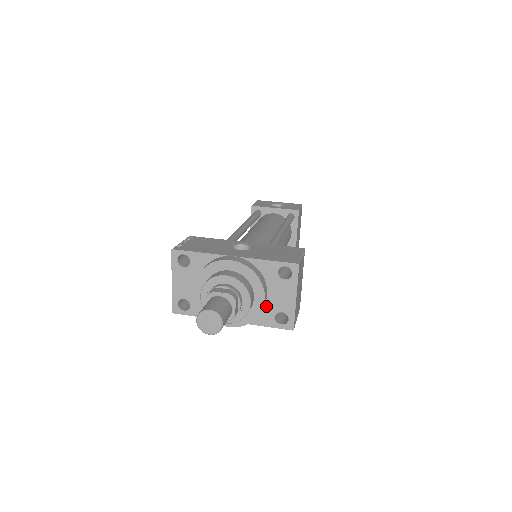
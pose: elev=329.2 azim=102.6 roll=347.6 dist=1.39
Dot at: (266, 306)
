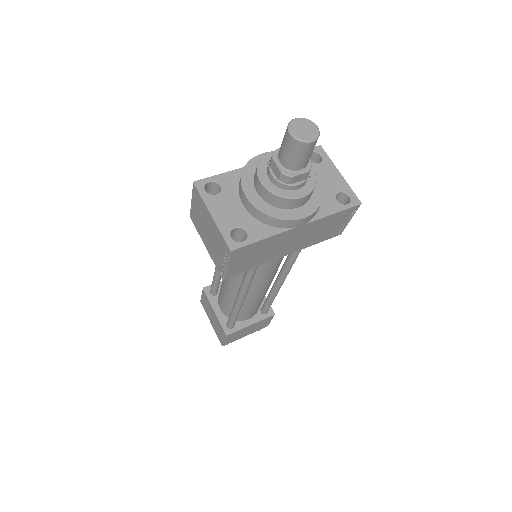
Dot at: occluded
